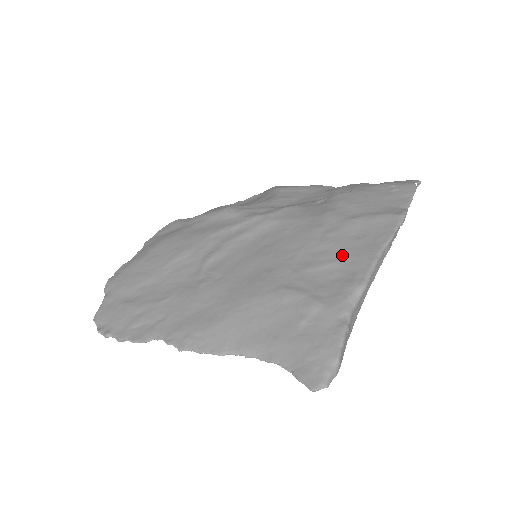
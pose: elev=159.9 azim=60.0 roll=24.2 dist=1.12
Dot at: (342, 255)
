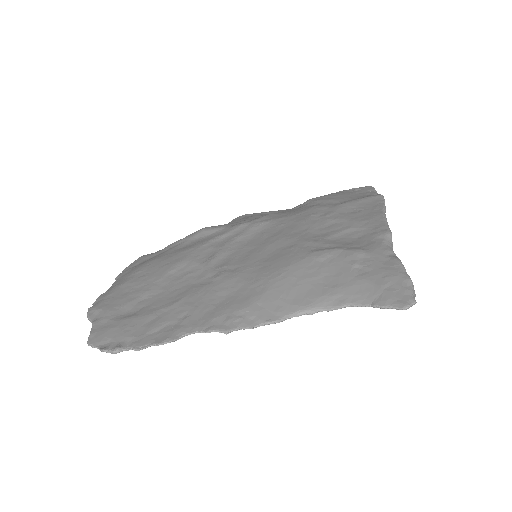
Dot at: (352, 223)
